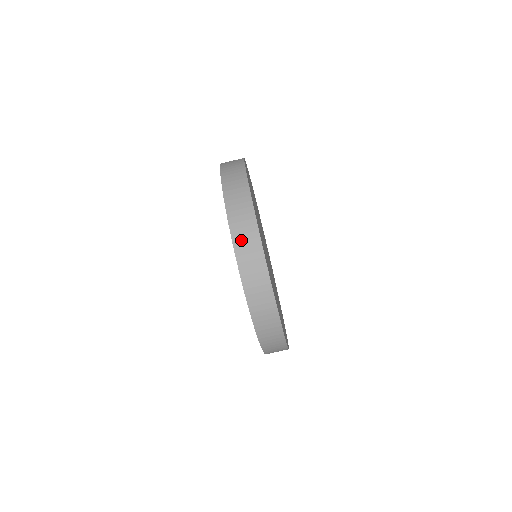
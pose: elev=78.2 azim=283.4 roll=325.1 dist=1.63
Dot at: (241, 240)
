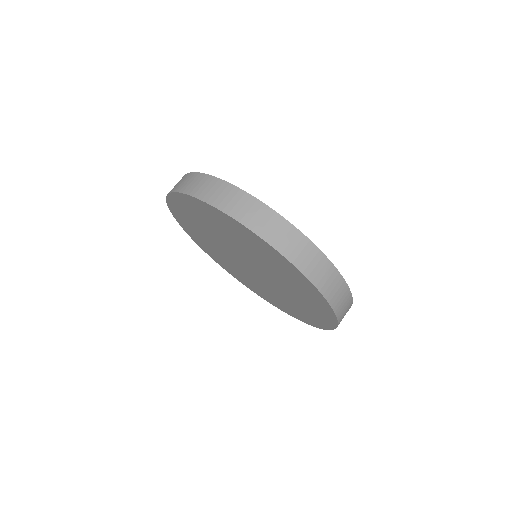
Dot at: (297, 255)
